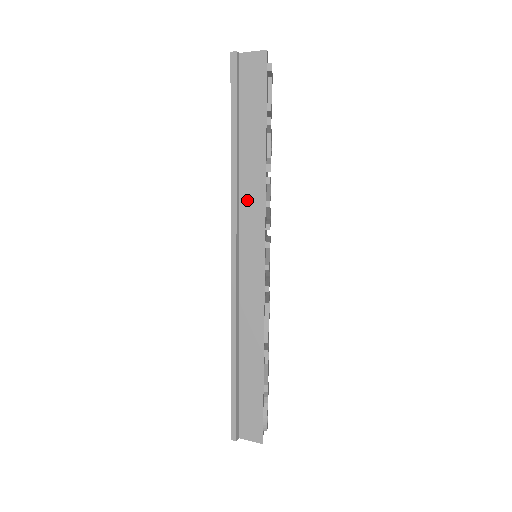
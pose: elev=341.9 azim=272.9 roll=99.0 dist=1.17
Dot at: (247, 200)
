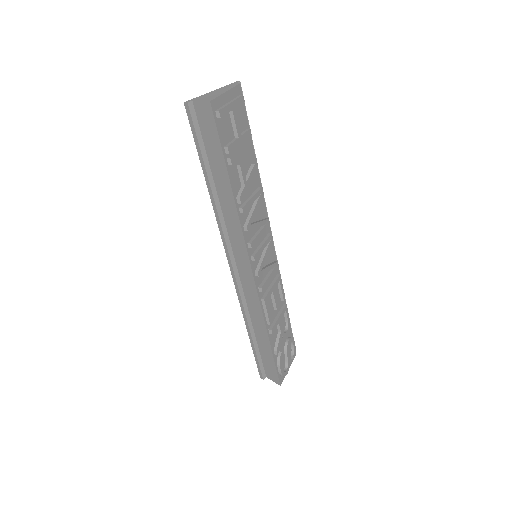
Dot at: (230, 224)
